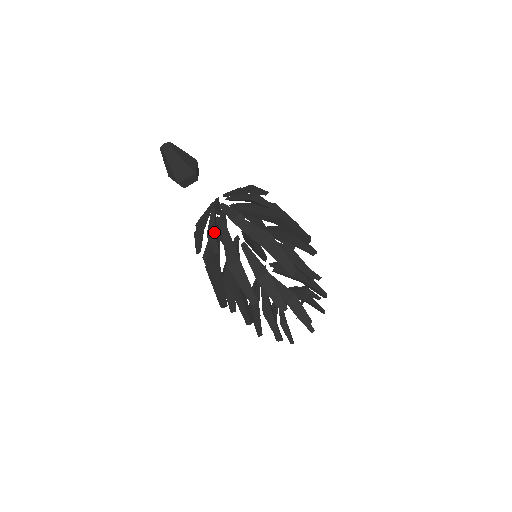
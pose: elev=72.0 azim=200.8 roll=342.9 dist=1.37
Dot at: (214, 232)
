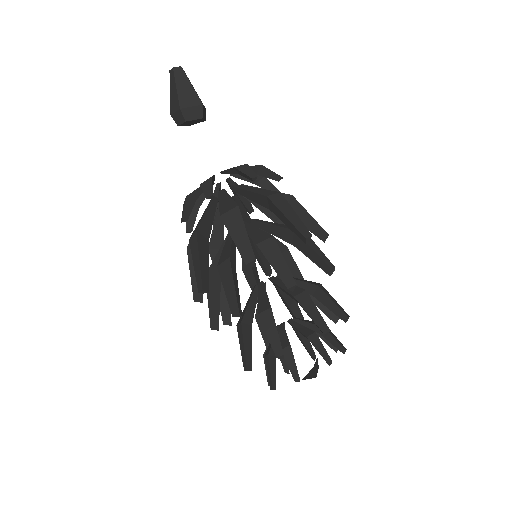
Dot at: (210, 177)
